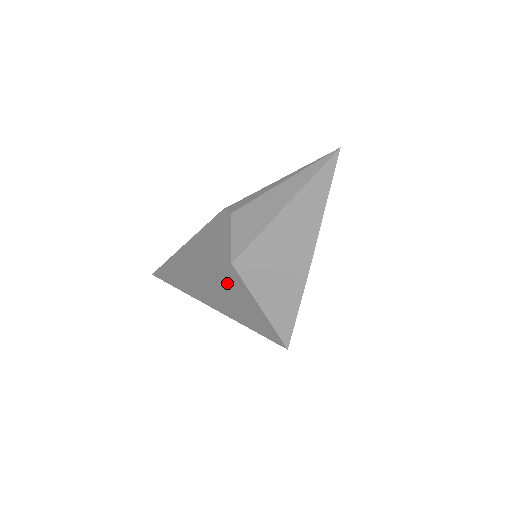
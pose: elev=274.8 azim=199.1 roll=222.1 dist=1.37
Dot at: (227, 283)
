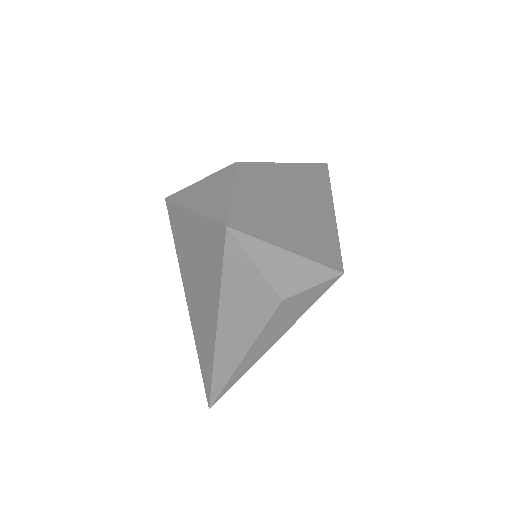
Dot at: (182, 238)
